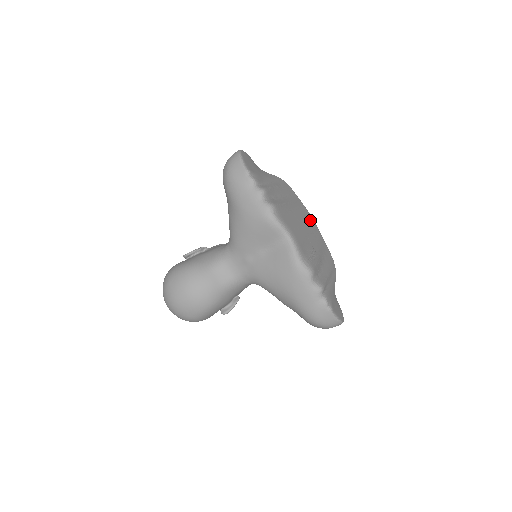
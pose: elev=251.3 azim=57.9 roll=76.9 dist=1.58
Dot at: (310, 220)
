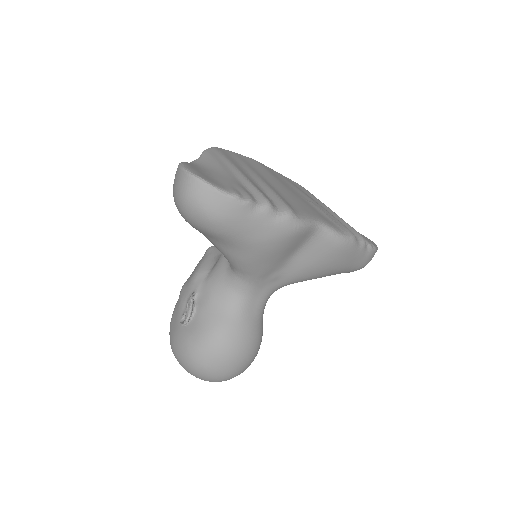
Dot at: (263, 167)
